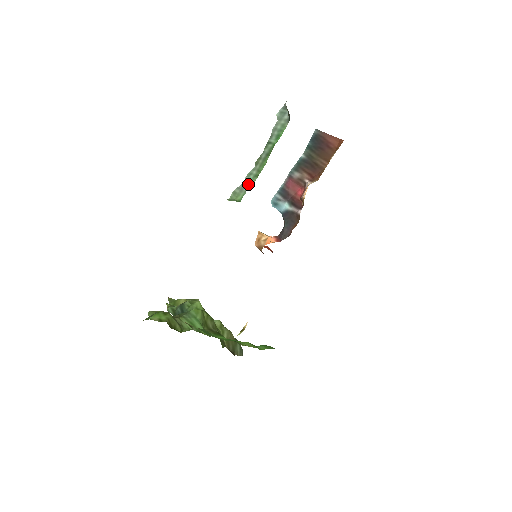
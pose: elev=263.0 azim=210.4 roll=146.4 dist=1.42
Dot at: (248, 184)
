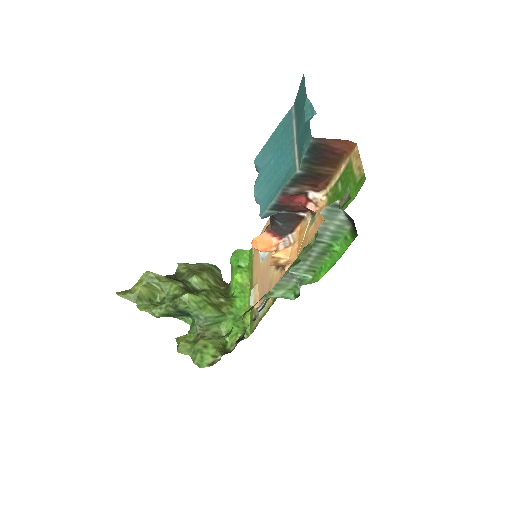
Dot at: (301, 279)
